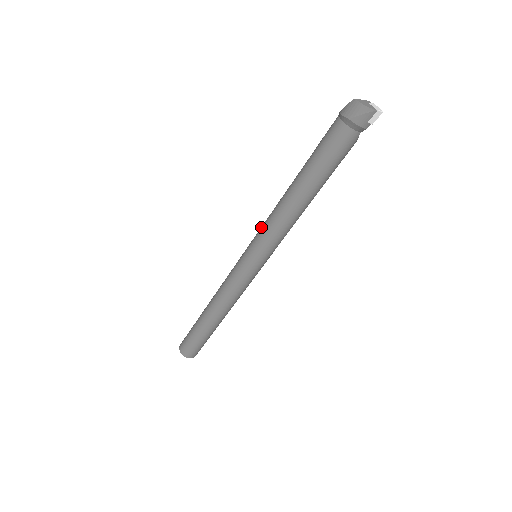
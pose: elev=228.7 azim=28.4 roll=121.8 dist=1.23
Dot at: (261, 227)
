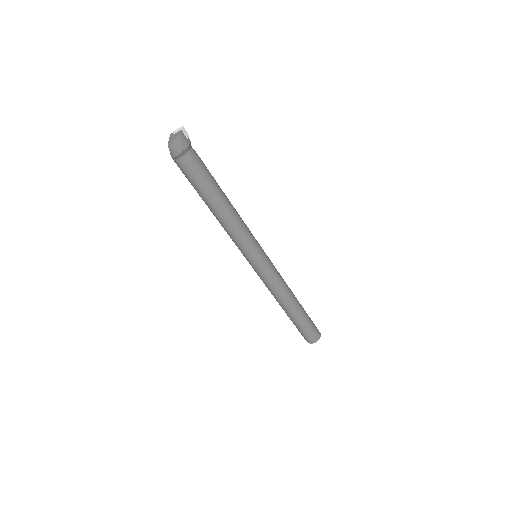
Dot at: (236, 245)
